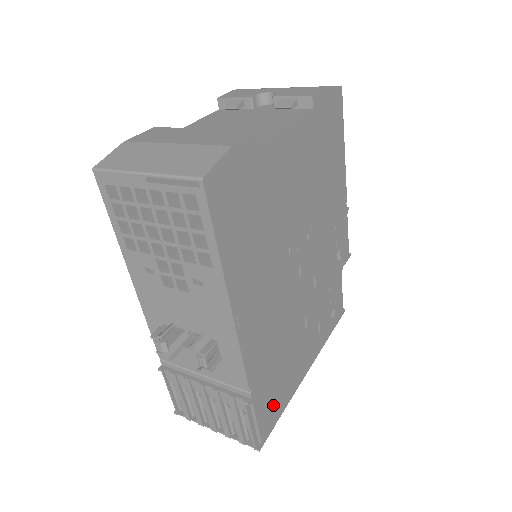
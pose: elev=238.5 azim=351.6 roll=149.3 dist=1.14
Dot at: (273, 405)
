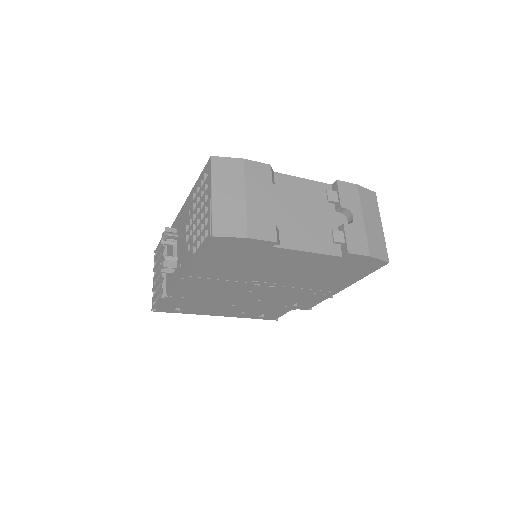
Dot at: occluded
